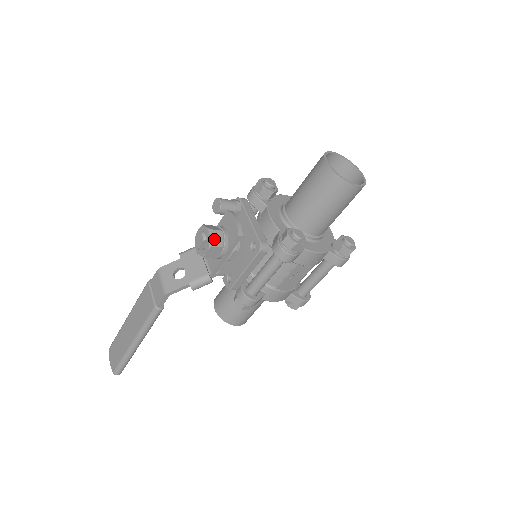
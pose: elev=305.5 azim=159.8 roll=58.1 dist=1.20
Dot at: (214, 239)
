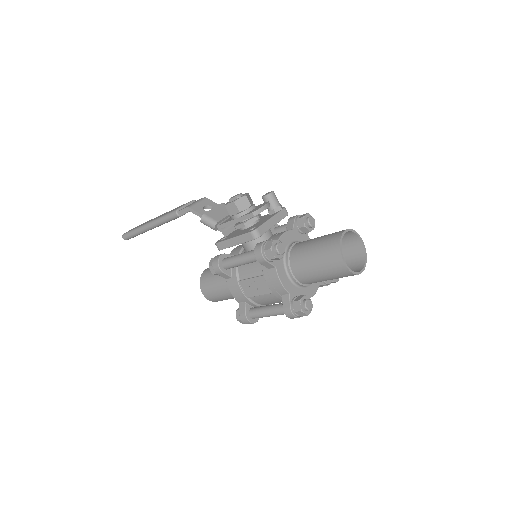
Dot at: (241, 202)
